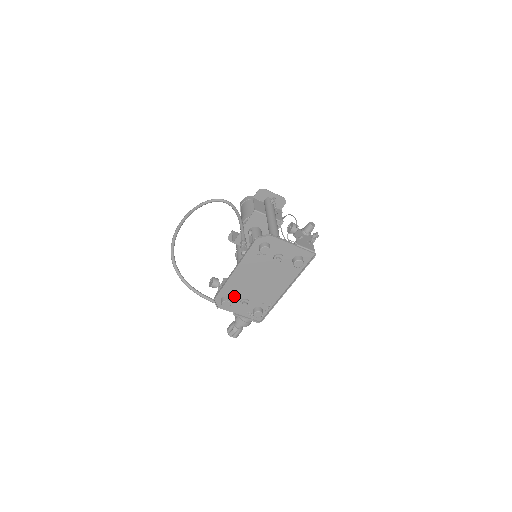
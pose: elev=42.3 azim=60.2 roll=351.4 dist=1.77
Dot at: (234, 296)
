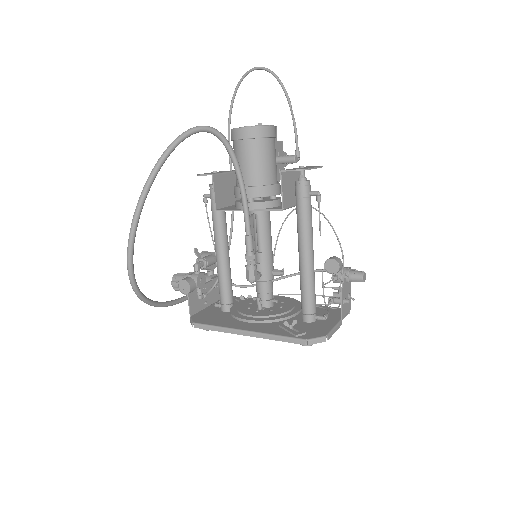
Dot at: occluded
